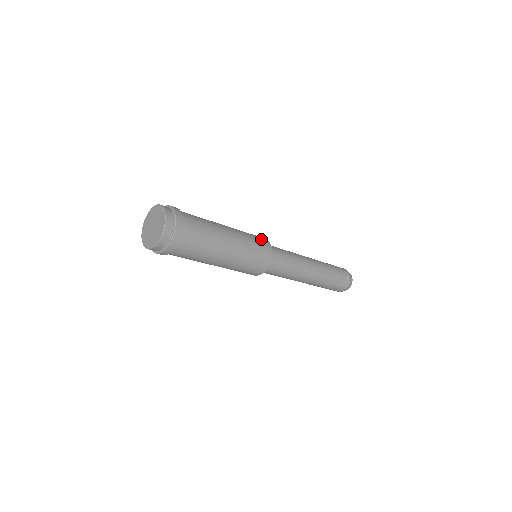
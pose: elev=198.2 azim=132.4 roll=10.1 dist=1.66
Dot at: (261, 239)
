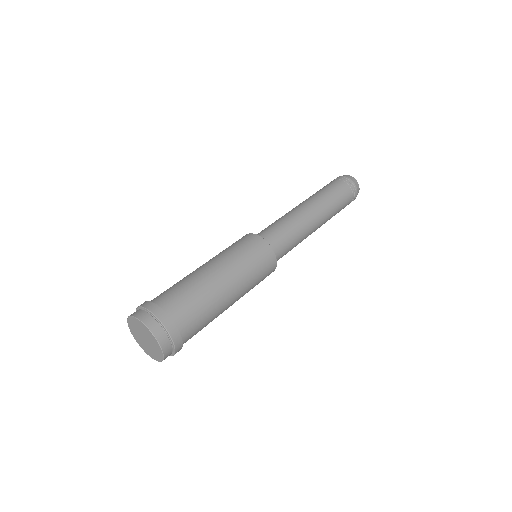
Dot at: (268, 273)
